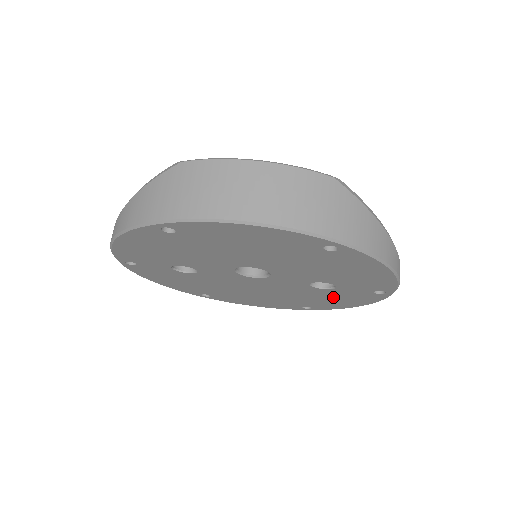
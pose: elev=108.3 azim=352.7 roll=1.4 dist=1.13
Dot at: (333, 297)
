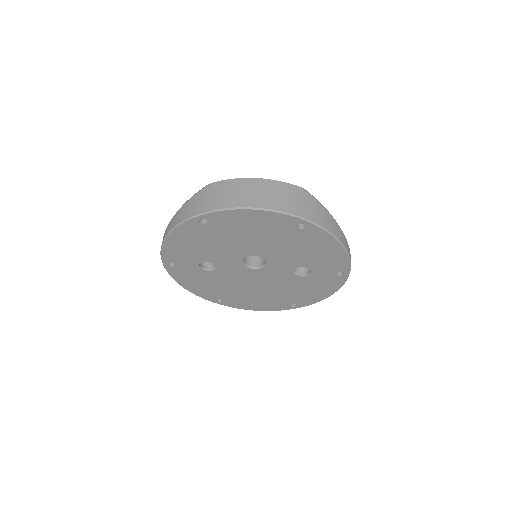
Dot at: (311, 286)
